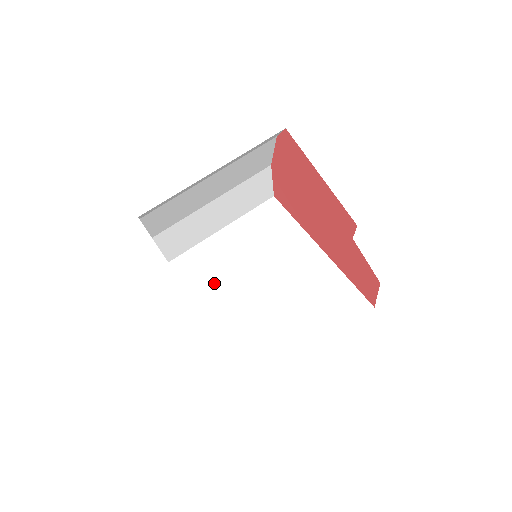
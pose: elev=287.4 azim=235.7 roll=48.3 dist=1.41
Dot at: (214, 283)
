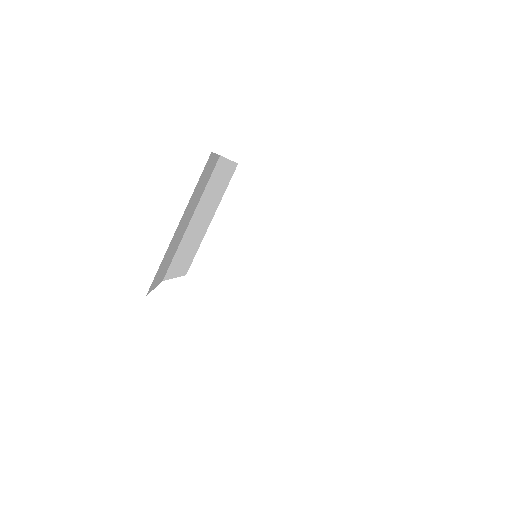
Dot at: (233, 276)
